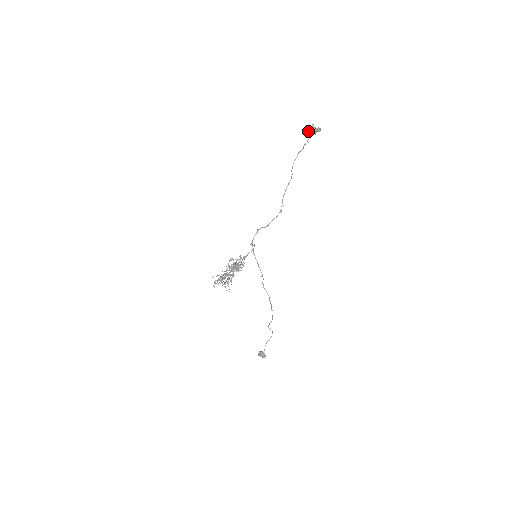
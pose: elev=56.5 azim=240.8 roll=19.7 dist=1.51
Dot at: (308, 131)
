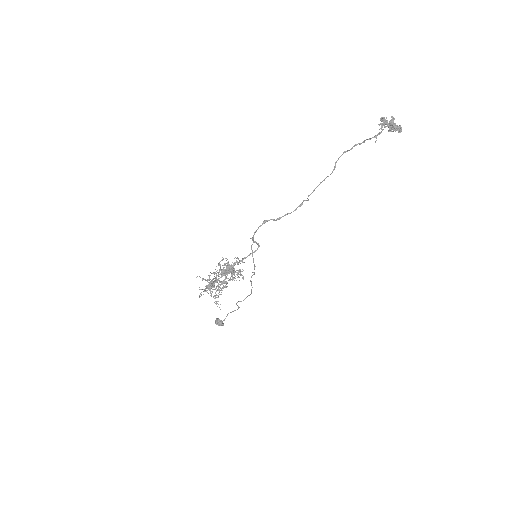
Dot at: (382, 123)
